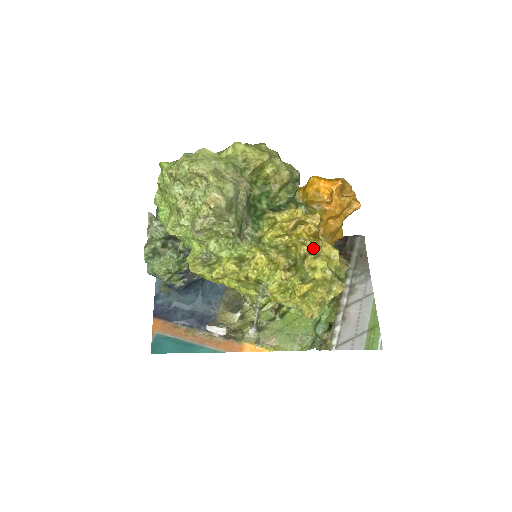
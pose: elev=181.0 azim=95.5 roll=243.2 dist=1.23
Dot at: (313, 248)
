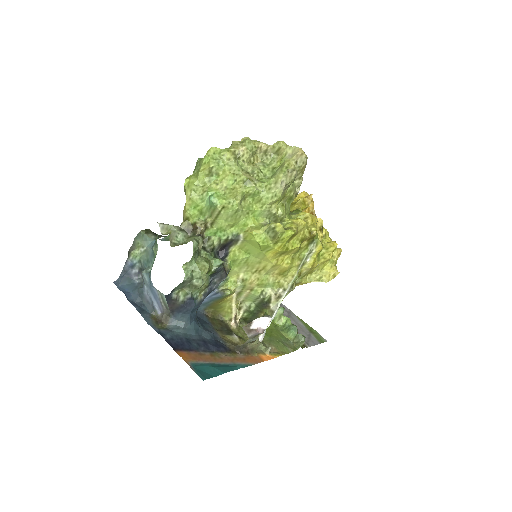
Dot at: occluded
